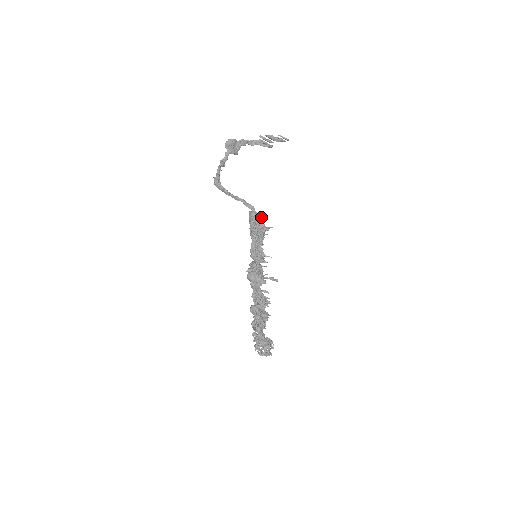
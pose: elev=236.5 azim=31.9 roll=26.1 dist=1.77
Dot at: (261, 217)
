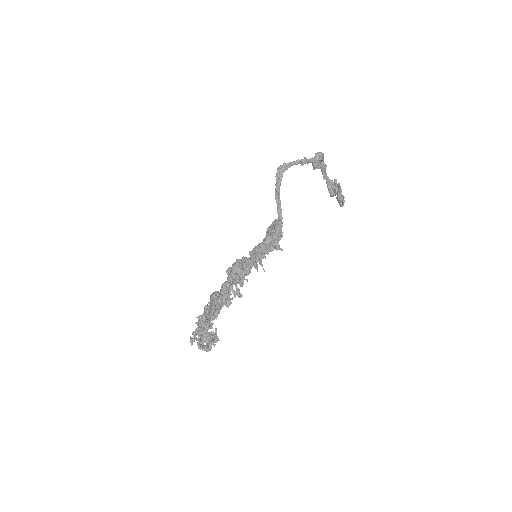
Dot at: (282, 233)
